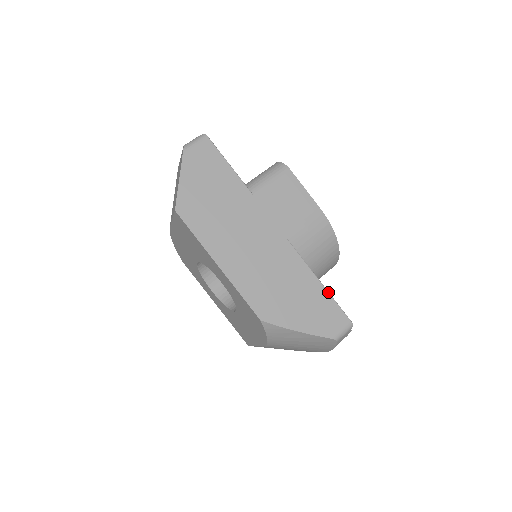
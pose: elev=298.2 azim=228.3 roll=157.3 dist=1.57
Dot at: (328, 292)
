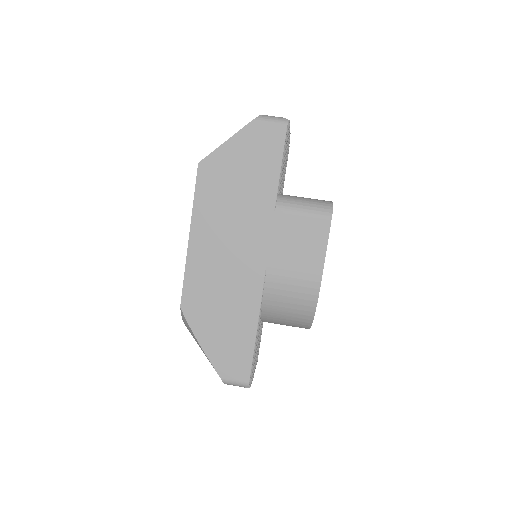
Dot at: occluded
